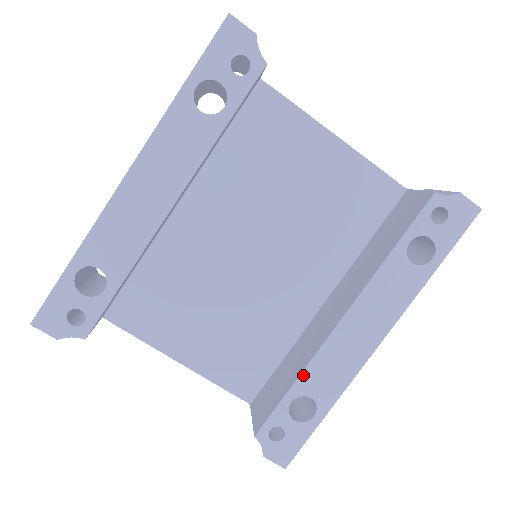
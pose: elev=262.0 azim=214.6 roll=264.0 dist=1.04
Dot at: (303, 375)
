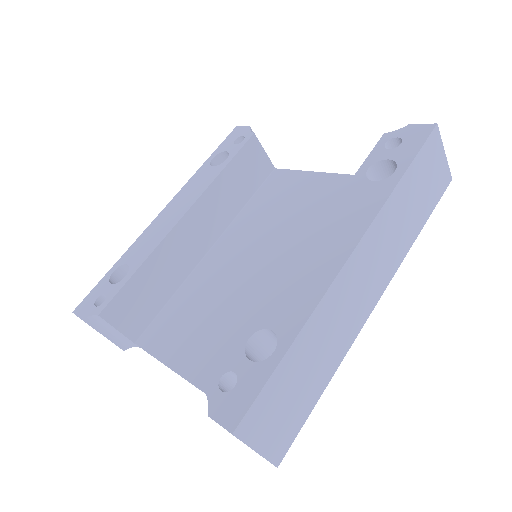
Dot at: (264, 306)
